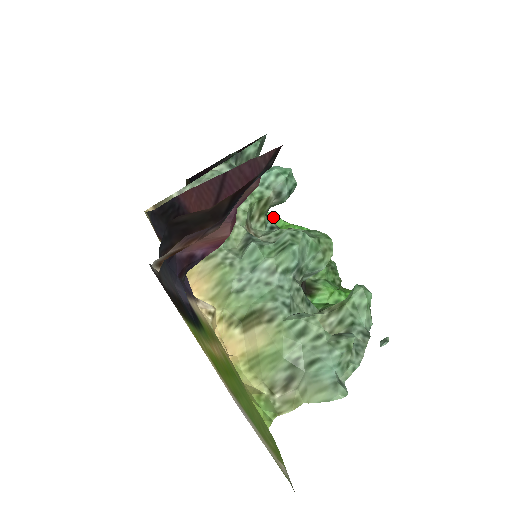
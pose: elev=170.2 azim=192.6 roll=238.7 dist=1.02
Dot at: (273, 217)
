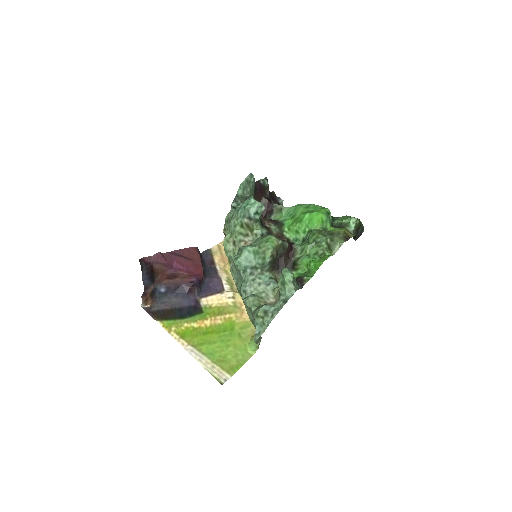
Dot at: (296, 210)
